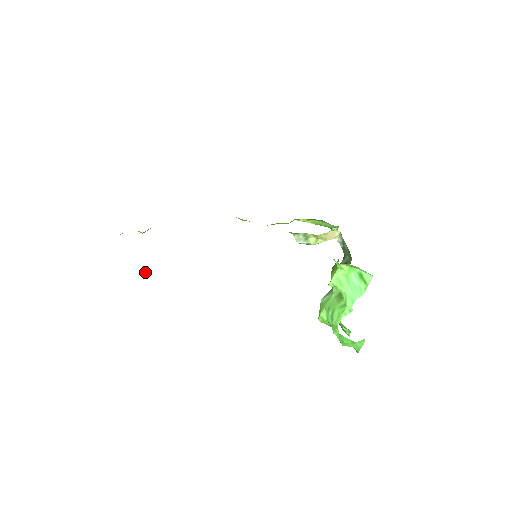
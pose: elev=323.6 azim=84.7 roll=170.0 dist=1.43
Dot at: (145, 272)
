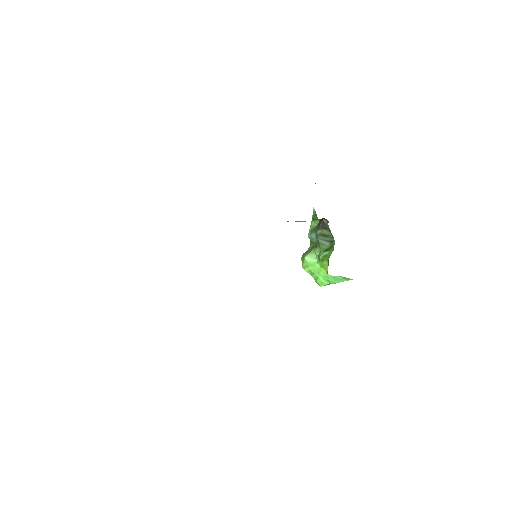
Dot at: occluded
